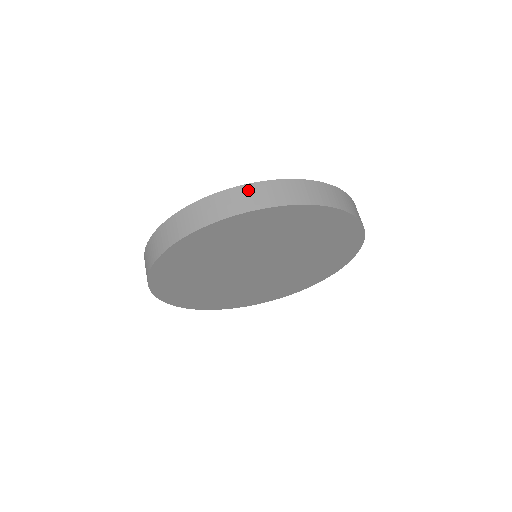
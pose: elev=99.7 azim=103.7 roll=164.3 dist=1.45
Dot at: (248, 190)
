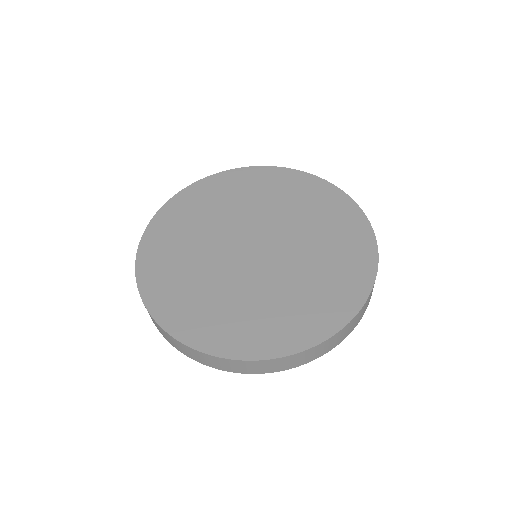
Dot at: (260, 364)
